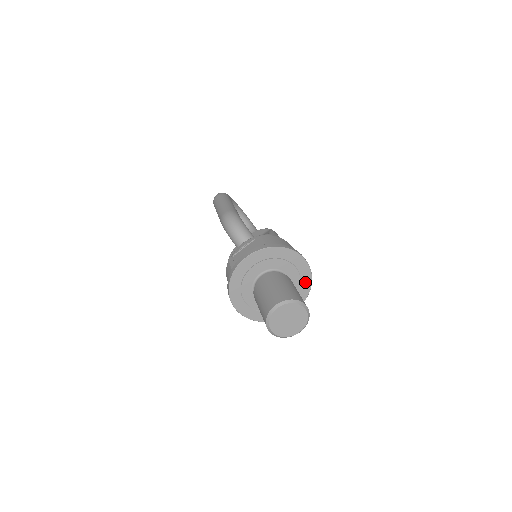
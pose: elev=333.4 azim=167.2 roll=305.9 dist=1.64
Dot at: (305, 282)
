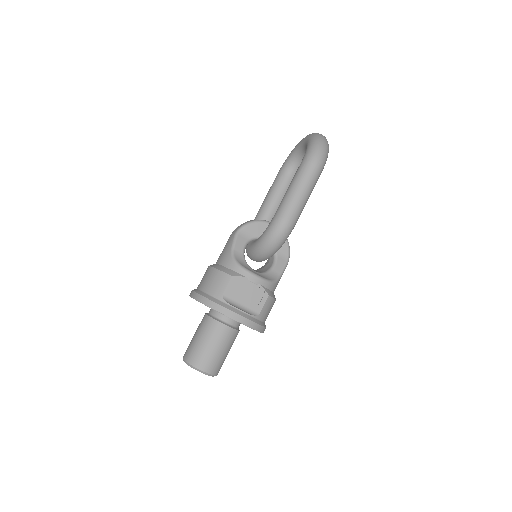
Dot at: occluded
